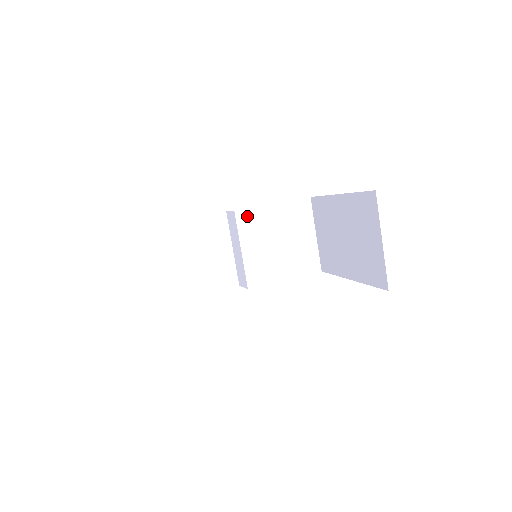
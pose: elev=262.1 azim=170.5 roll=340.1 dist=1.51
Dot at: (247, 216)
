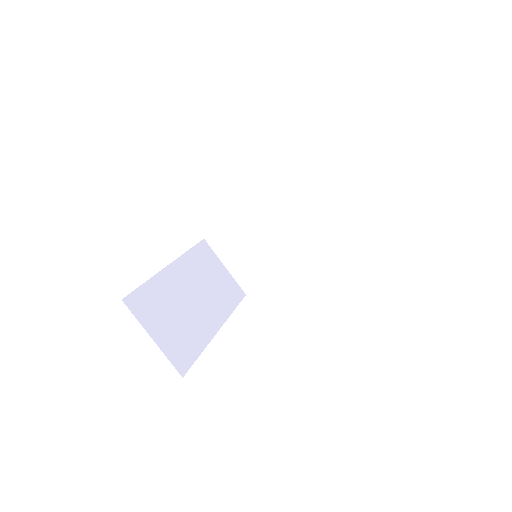
Dot at: (267, 201)
